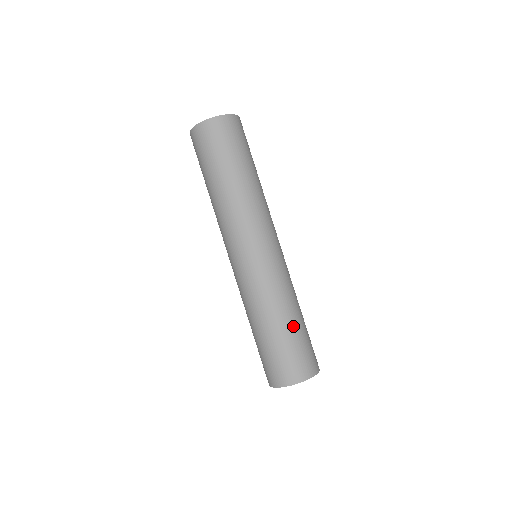
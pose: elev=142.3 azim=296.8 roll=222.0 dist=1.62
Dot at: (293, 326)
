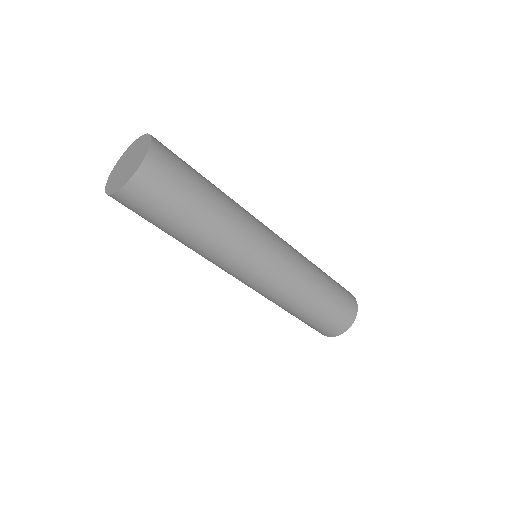
Dot at: (323, 301)
